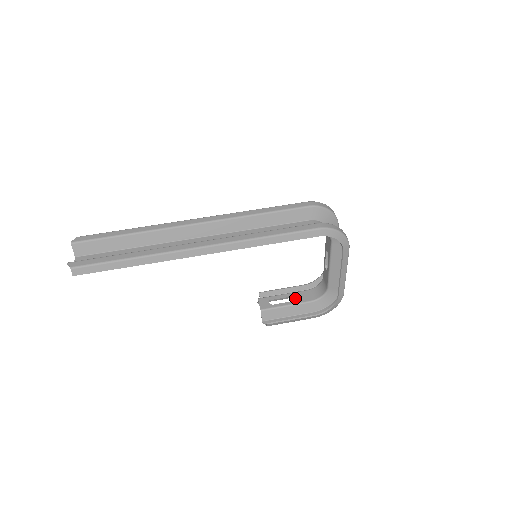
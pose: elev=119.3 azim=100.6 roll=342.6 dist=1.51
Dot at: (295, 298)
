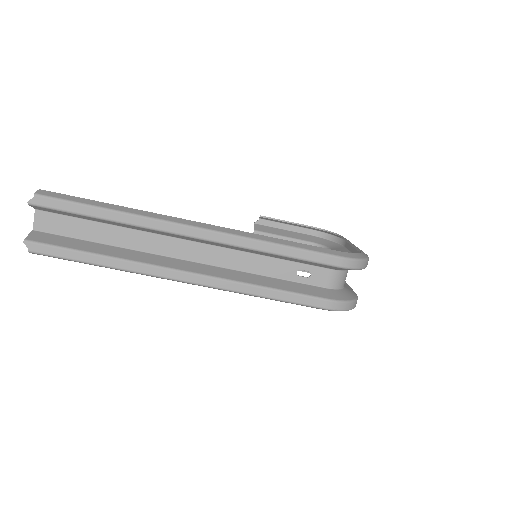
Dot at: occluded
